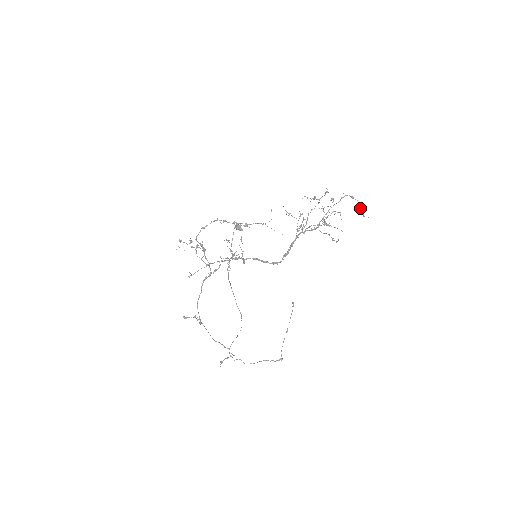
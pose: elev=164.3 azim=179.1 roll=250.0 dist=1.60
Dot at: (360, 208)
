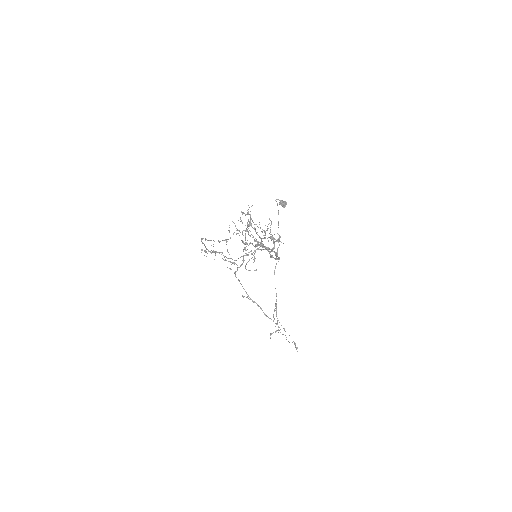
Dot at: (255, 238)
